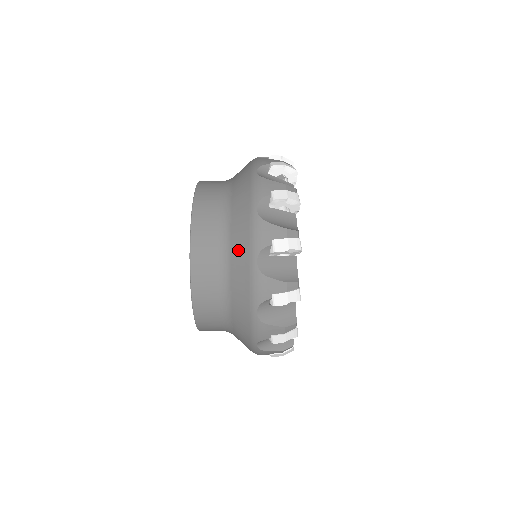
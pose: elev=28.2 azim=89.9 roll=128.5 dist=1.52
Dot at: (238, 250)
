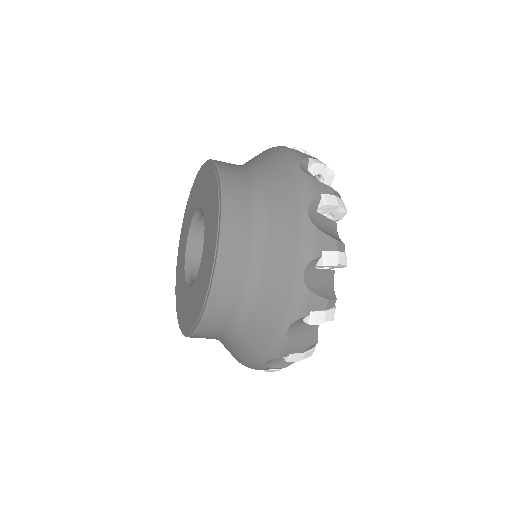
Dot at: (273, 169)
